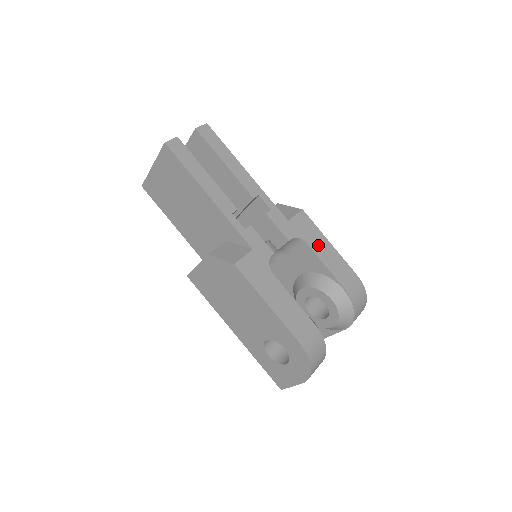
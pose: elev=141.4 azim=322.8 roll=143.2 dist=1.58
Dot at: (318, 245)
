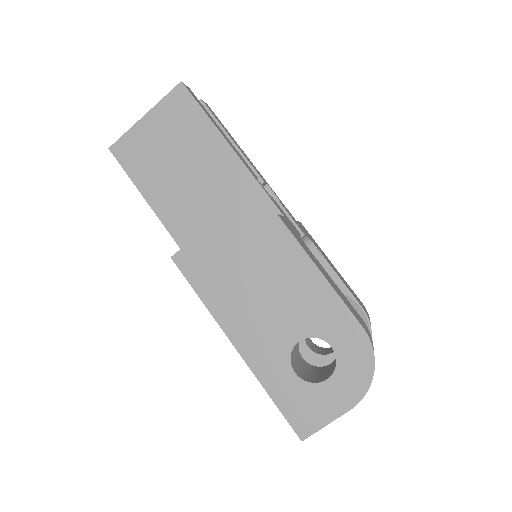
Dot at: (325, 256)
